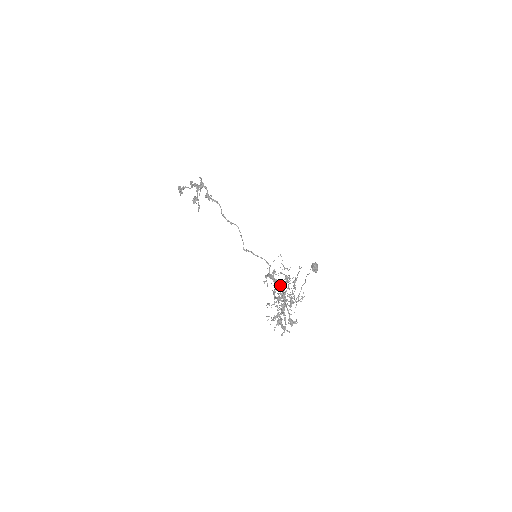
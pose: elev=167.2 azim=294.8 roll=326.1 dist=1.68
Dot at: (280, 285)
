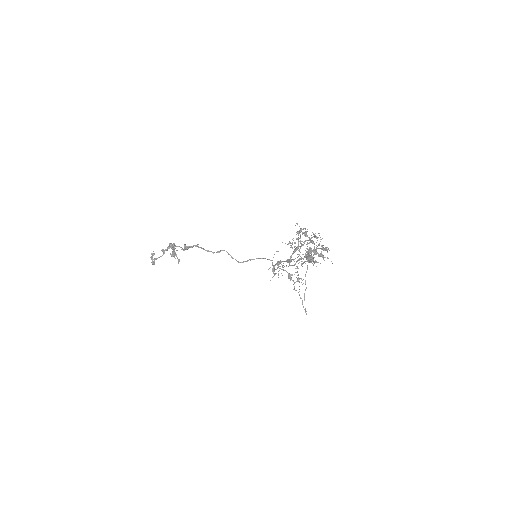
Dot at: (297, 231)
